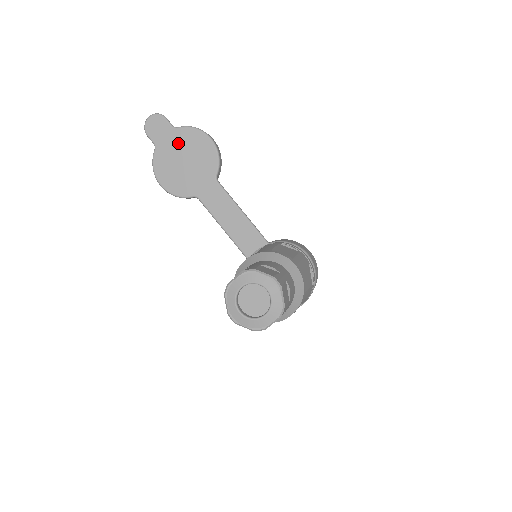
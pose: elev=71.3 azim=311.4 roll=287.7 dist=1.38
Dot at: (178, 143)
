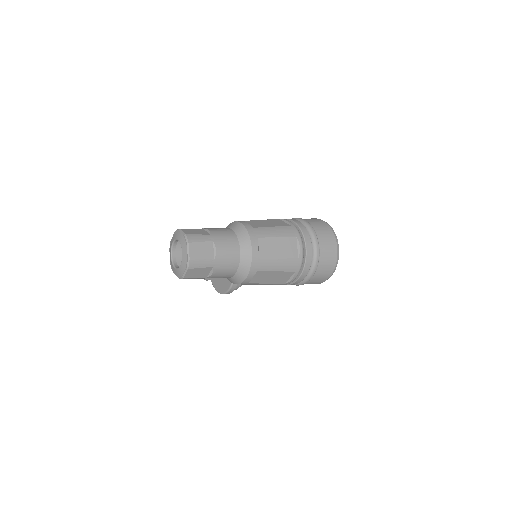
Dot at: occluded
